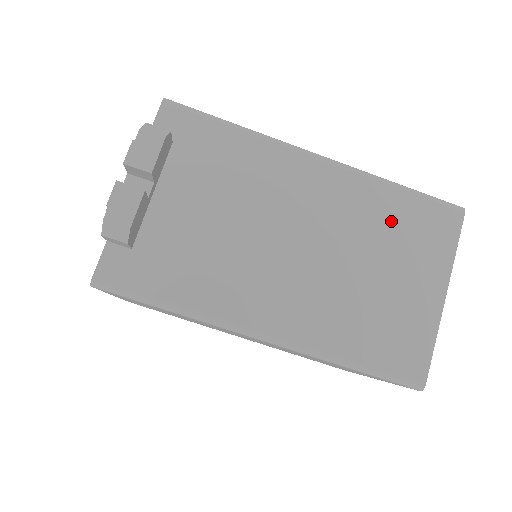
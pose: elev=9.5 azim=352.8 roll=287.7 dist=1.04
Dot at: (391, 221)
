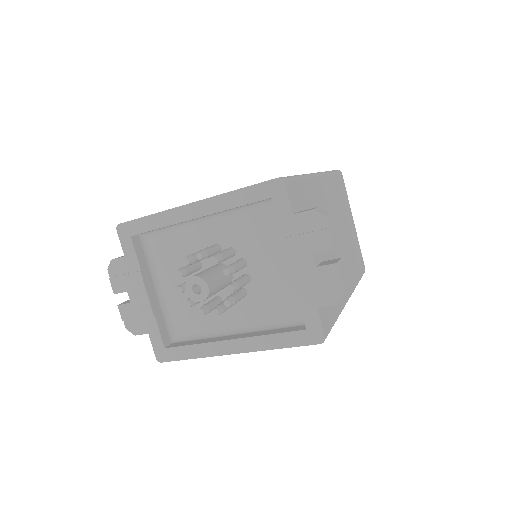
Dot at: (339, 196)
